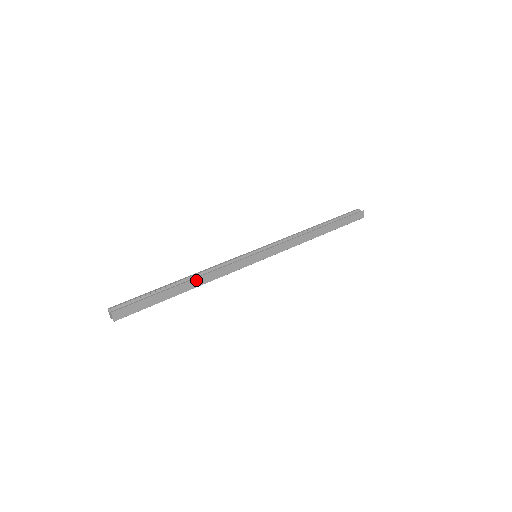
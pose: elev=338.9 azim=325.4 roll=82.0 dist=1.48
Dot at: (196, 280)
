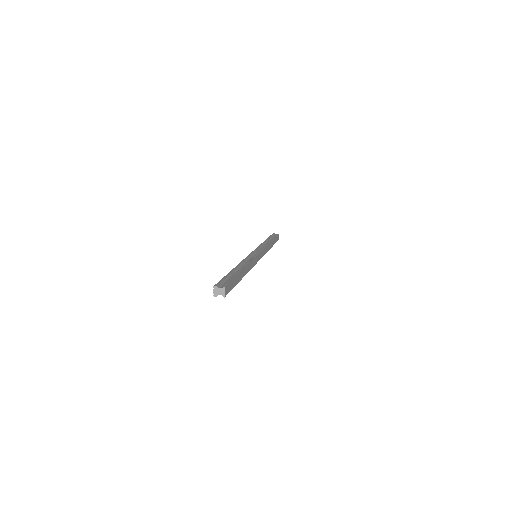
Dot at: (246, 267)
